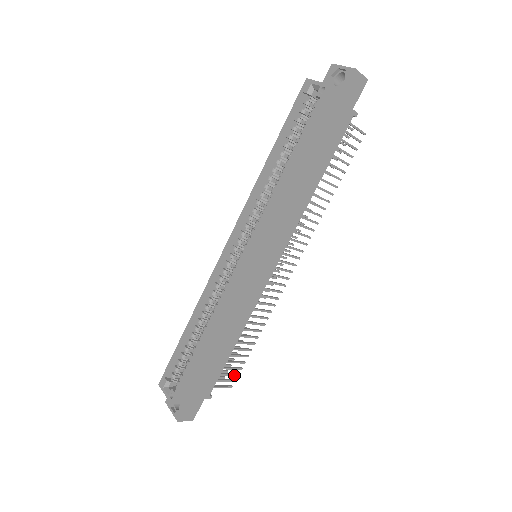
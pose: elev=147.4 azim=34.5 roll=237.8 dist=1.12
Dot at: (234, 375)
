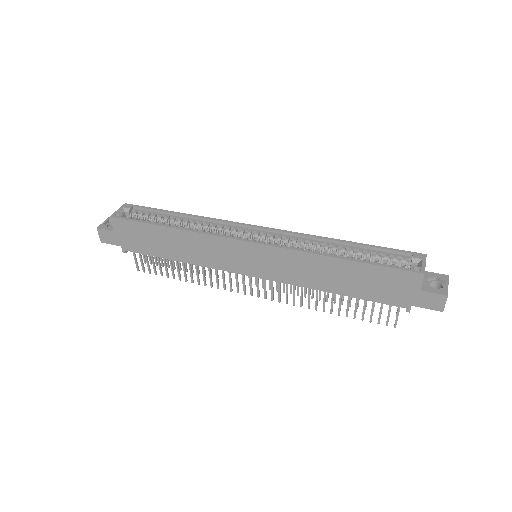
Dot at: (149, 269)
